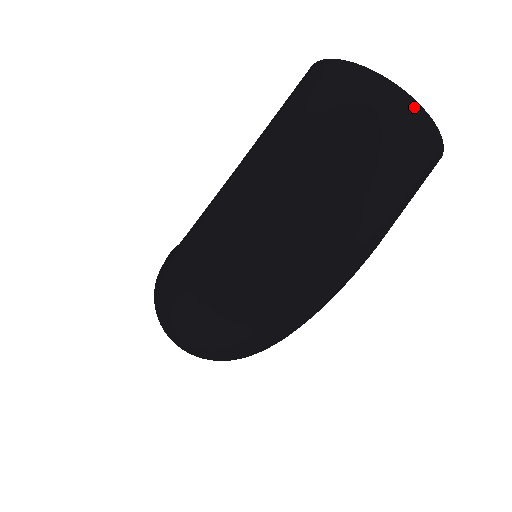
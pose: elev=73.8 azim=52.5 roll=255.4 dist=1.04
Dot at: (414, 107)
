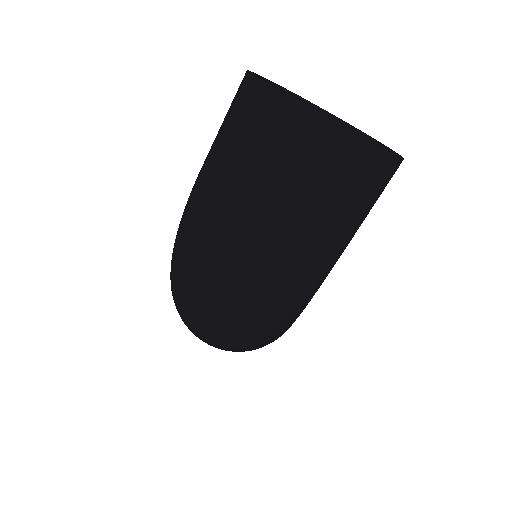
Dot at: (318, 123)
